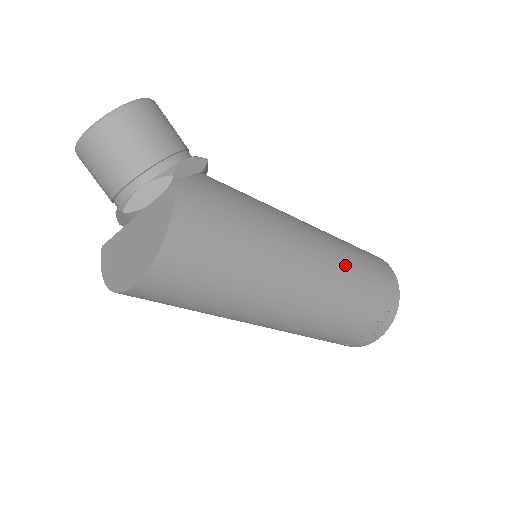
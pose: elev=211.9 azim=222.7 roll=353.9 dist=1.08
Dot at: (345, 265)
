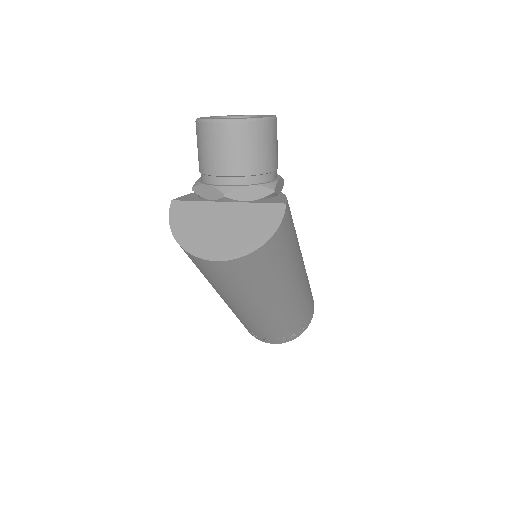
Dot at: (307, 290)
